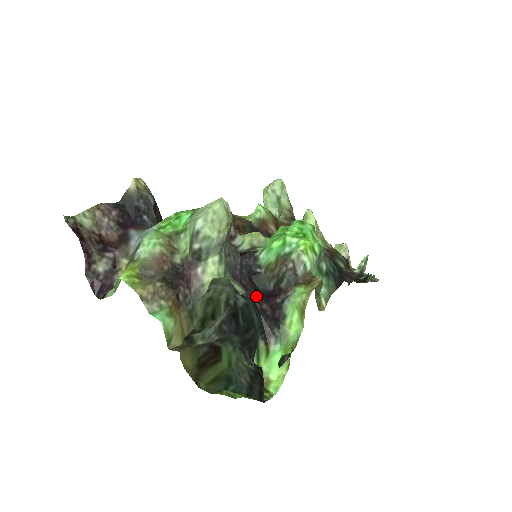
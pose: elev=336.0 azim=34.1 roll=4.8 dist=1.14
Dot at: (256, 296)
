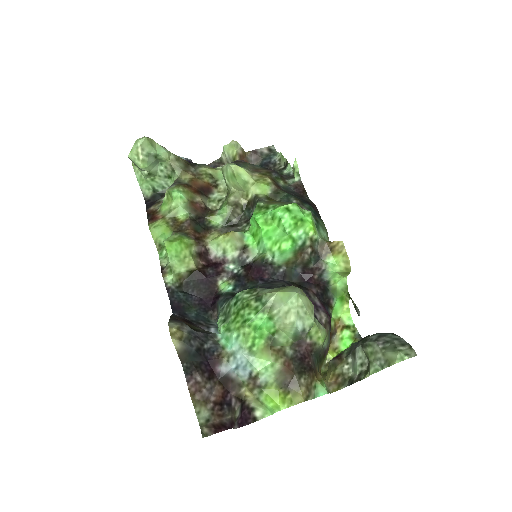
Dot at: (308, 293)
